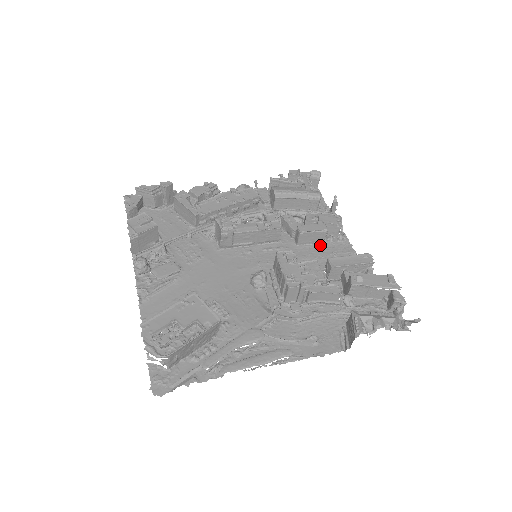
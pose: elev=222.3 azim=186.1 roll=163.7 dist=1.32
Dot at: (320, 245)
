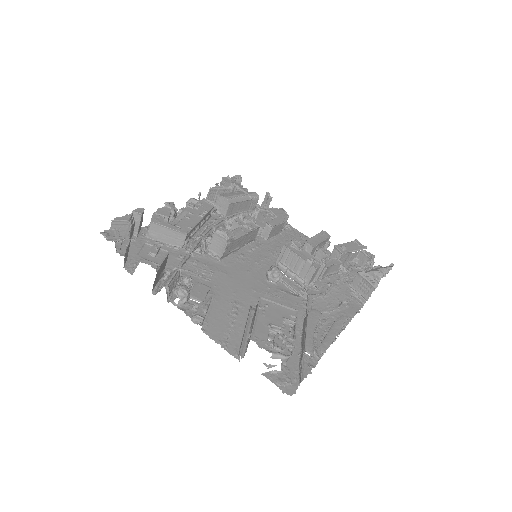
Dot at: (280, 235)
